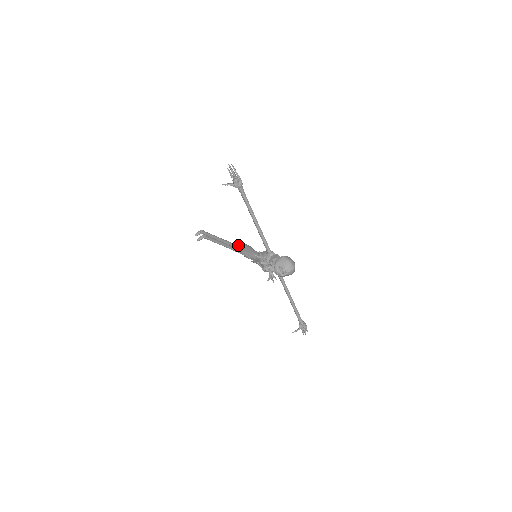
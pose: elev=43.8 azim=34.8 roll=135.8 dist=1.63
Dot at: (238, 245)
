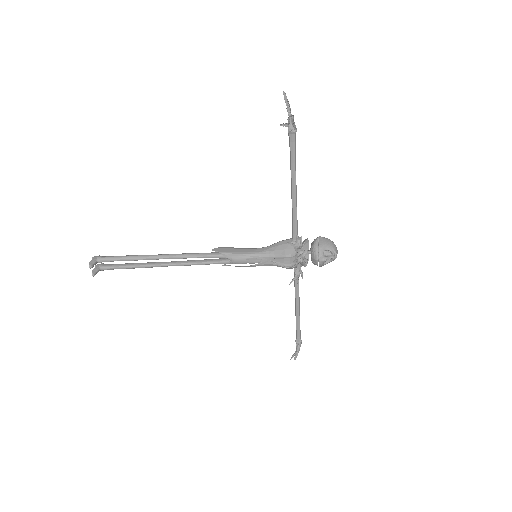
Dot at: occluded
